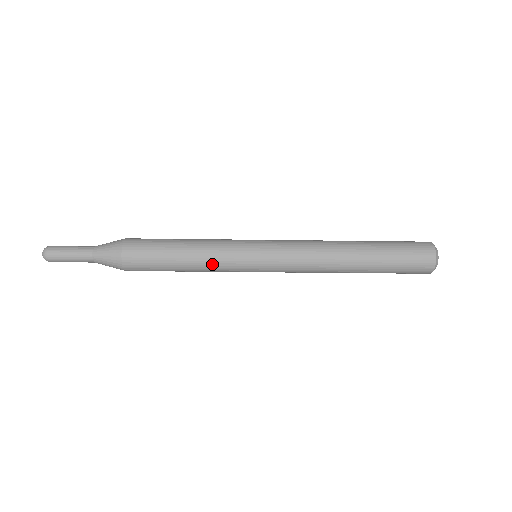
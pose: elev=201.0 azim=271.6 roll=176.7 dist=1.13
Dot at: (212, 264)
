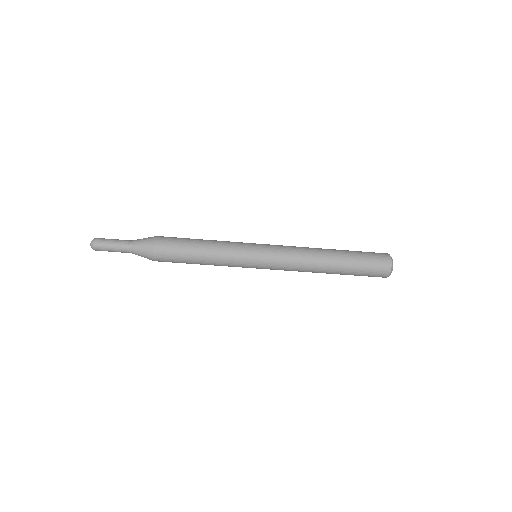
Dot at: (223, 258)
